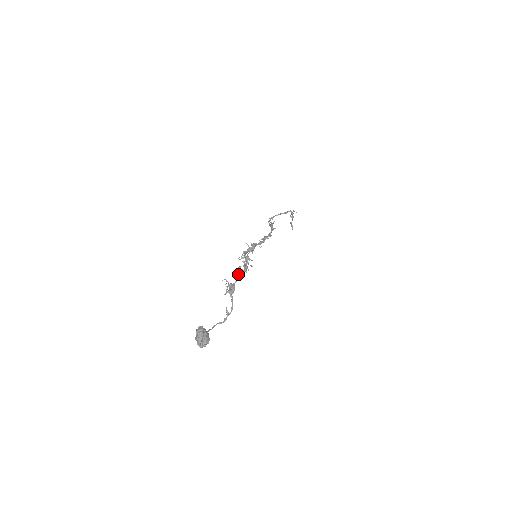
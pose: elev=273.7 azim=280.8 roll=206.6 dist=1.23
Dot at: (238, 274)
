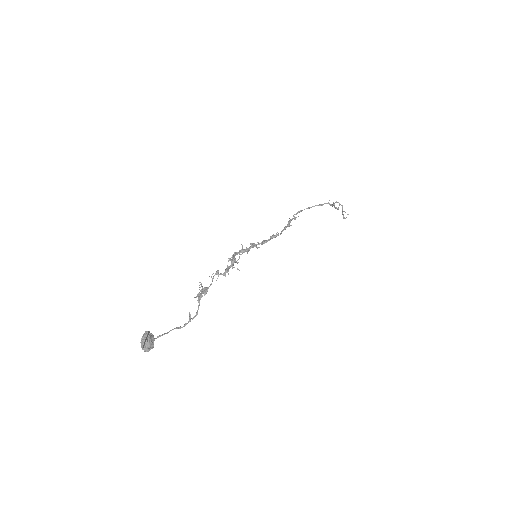
Dot at: occluded
